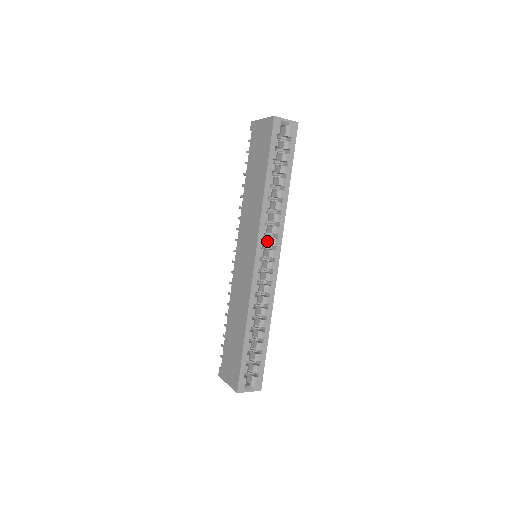
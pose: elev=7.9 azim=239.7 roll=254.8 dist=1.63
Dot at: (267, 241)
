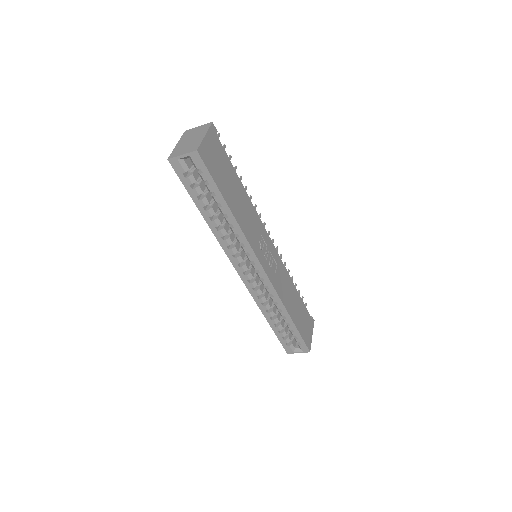
Dot at: occluded
